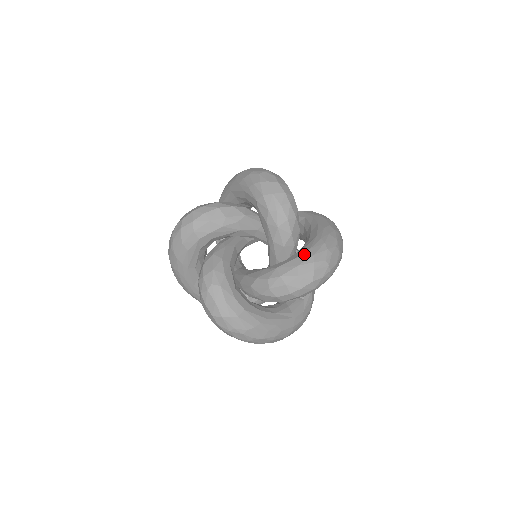
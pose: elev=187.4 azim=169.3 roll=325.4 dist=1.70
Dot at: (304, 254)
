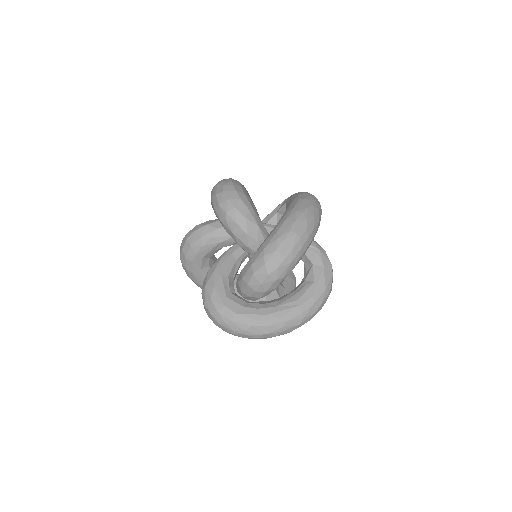
Dot at: (258, 250)
